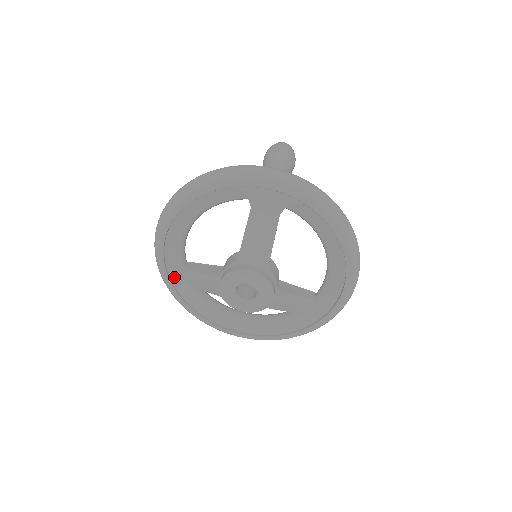
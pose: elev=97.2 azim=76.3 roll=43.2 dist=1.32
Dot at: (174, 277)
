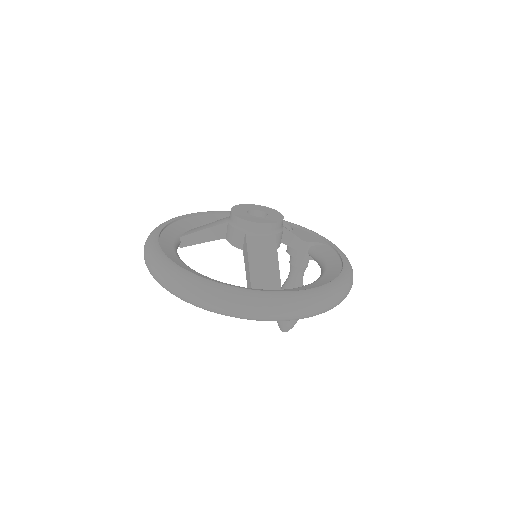
Dot at: (178, 224)
